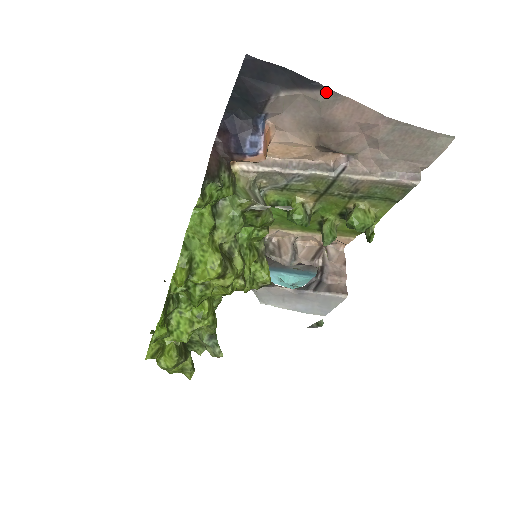
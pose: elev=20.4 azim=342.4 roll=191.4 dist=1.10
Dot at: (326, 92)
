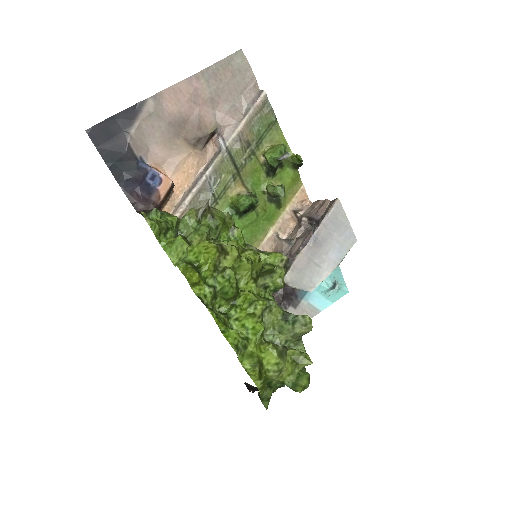
Dot at: (148, 102)
